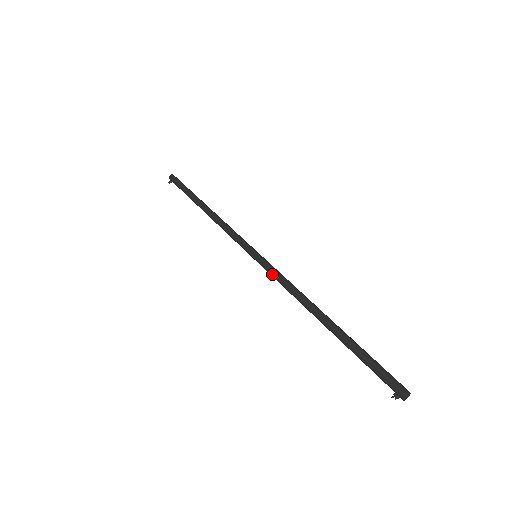
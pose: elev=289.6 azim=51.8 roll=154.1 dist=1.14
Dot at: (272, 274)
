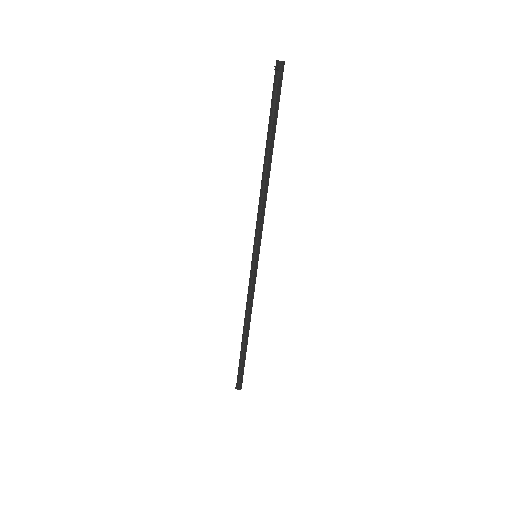
Dot at: occluded
